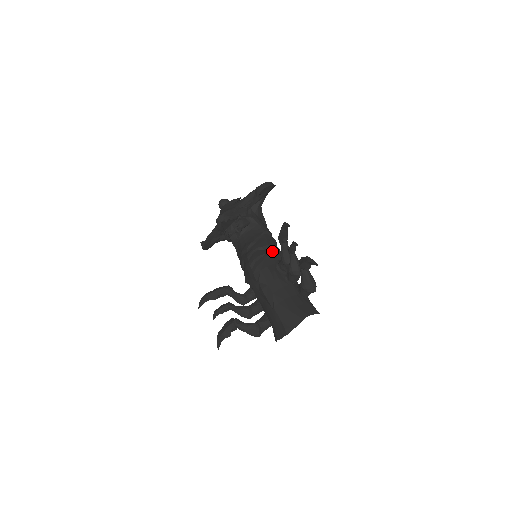
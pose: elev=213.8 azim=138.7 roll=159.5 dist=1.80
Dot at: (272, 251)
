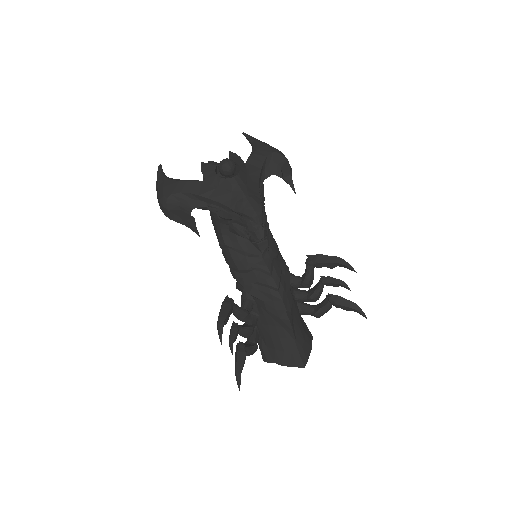
Dot at: (284, 260)
